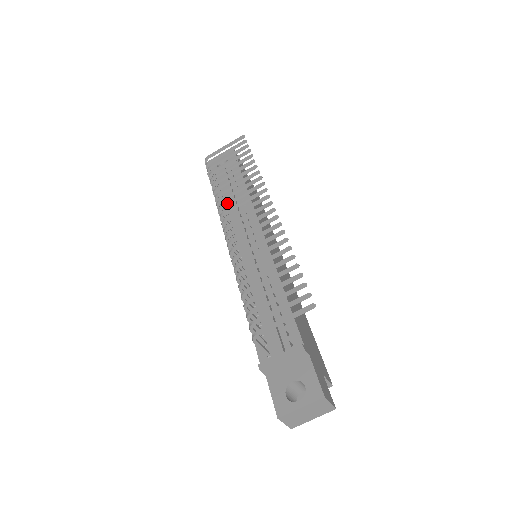
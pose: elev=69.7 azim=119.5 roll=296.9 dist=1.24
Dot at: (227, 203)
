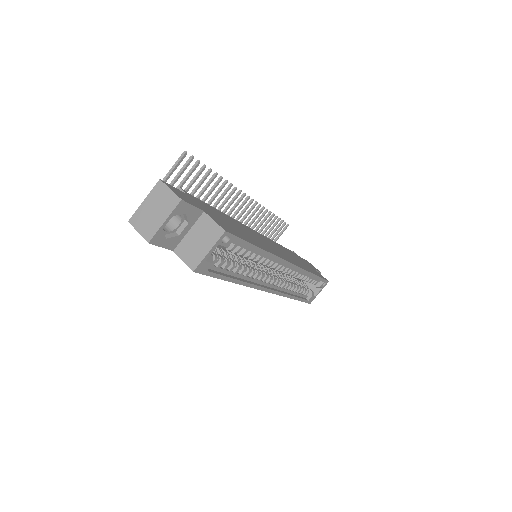
Dot at: occluded
